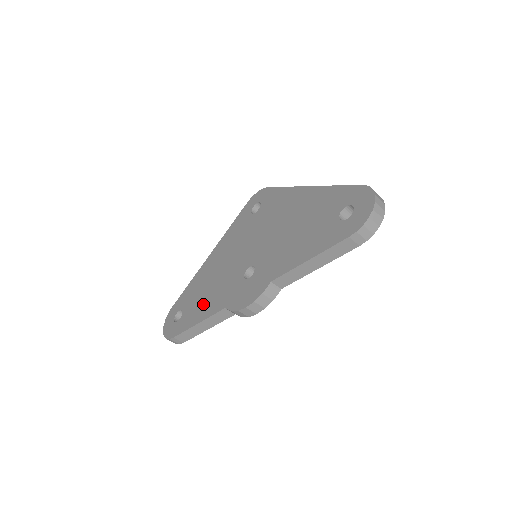
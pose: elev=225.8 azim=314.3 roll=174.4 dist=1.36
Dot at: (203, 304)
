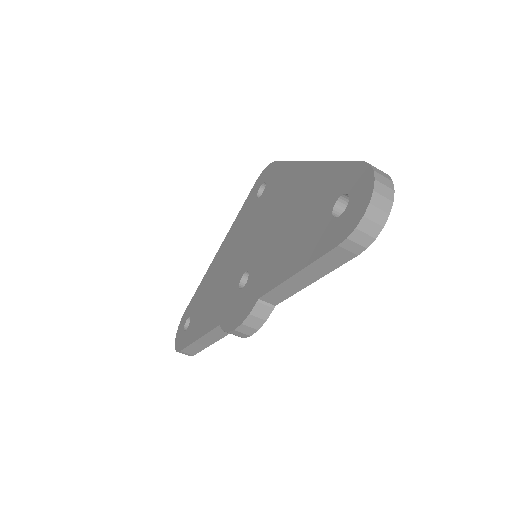
Dot at: (205, 314)
